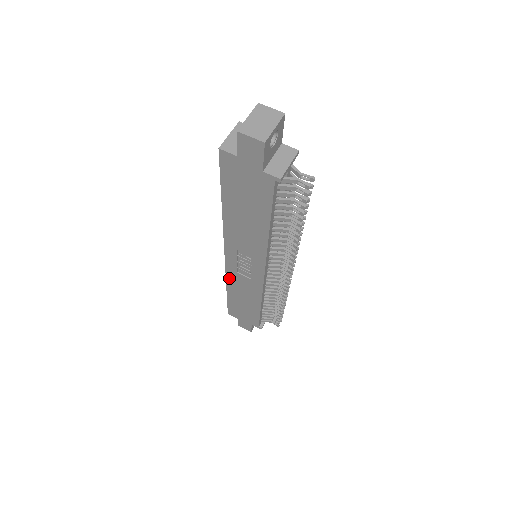
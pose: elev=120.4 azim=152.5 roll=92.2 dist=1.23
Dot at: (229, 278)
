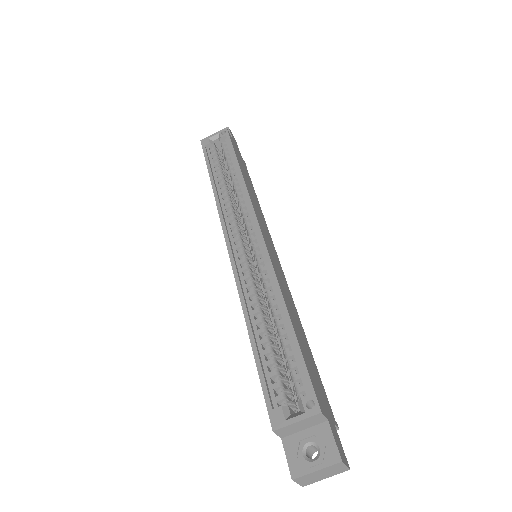
Dot at: (219, 210)
